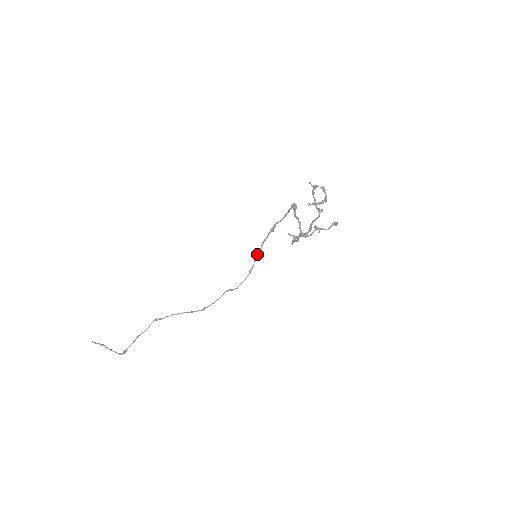
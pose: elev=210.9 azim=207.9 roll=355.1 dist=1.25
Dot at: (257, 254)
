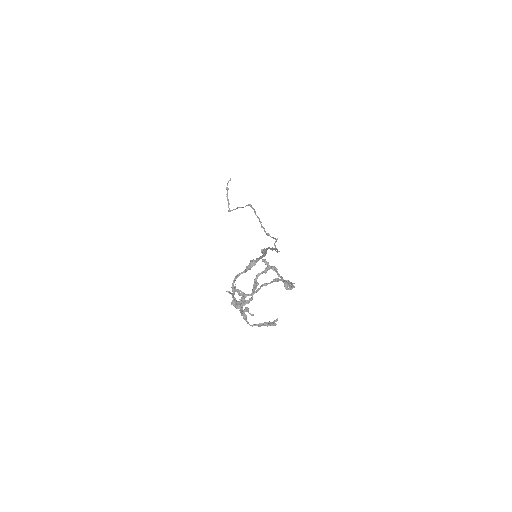
Dot at: occluded
